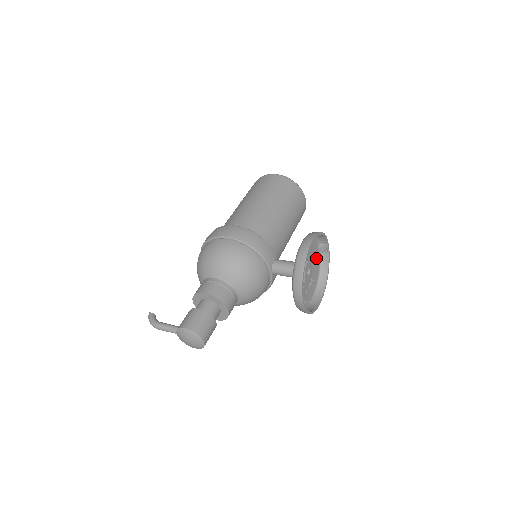
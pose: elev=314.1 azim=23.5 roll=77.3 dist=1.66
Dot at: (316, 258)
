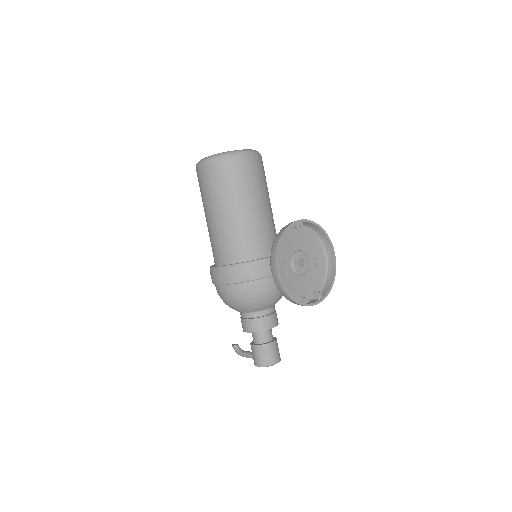
Dot at: (299, 235)
